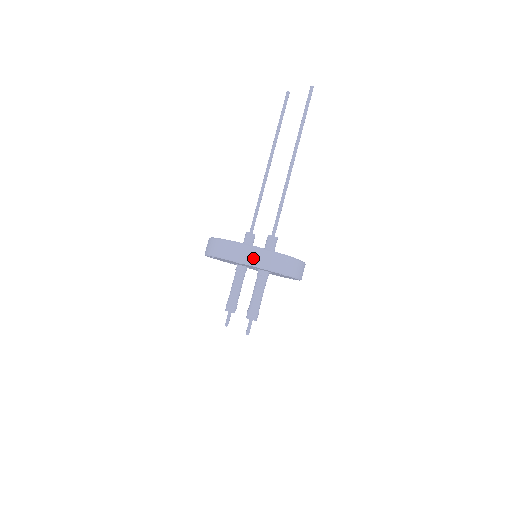
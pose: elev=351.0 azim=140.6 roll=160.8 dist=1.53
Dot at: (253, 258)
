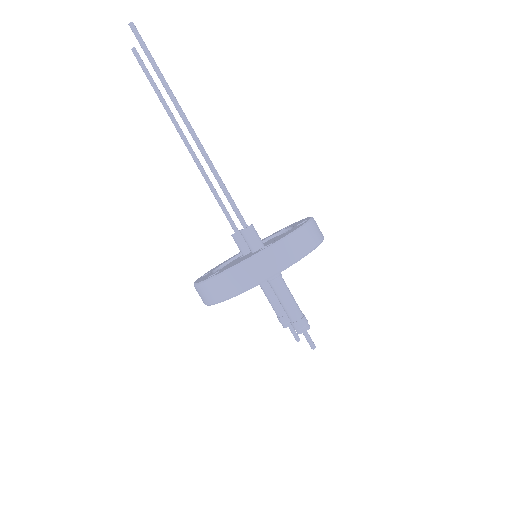
Dot at: (228, 288)
